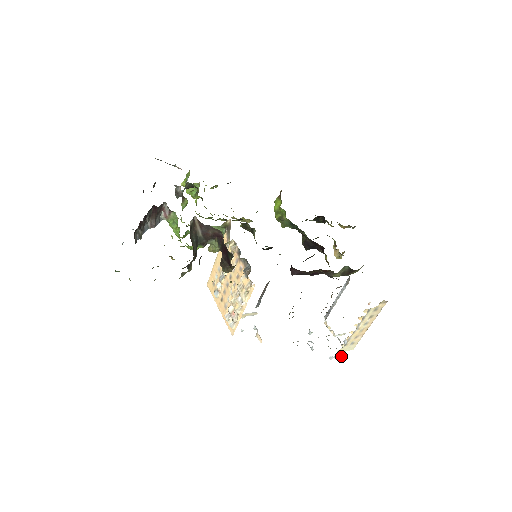
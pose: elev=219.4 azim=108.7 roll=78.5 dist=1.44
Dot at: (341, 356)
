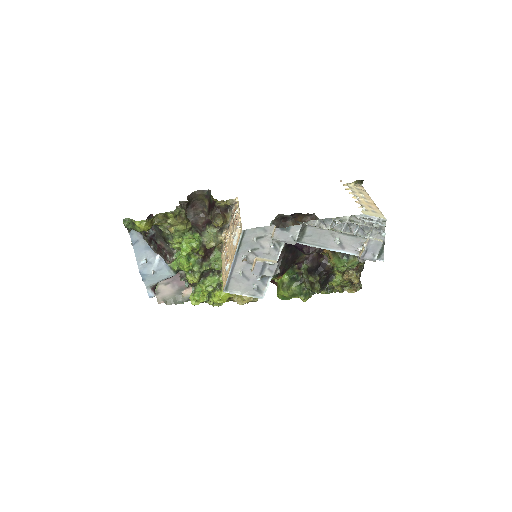
Dot at: occluded
